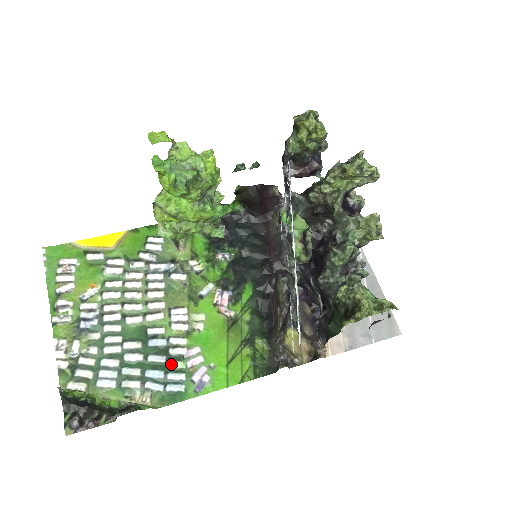
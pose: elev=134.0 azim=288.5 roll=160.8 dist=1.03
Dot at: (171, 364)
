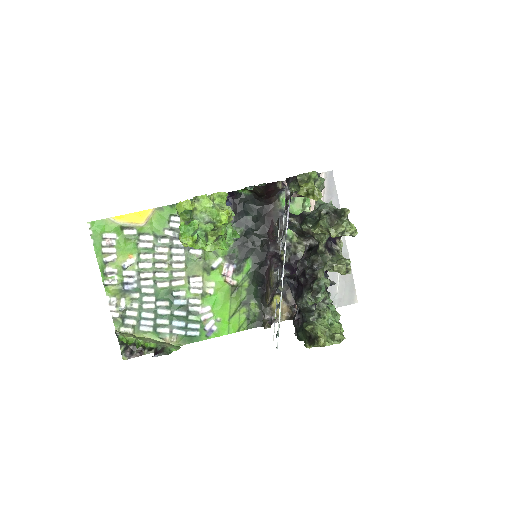
Dot at: (190, 318)
